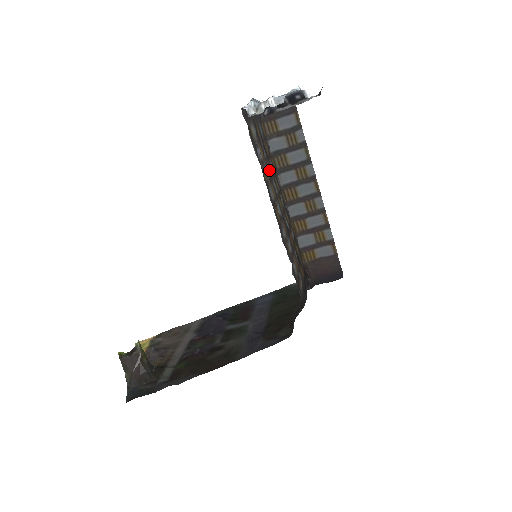
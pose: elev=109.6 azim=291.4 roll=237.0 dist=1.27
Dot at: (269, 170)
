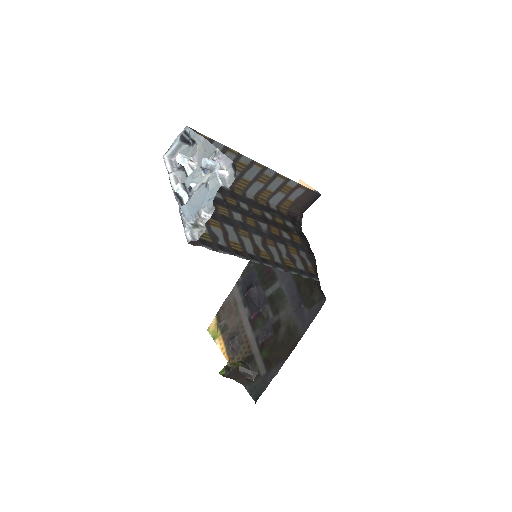
Dot at: (227, 219)
